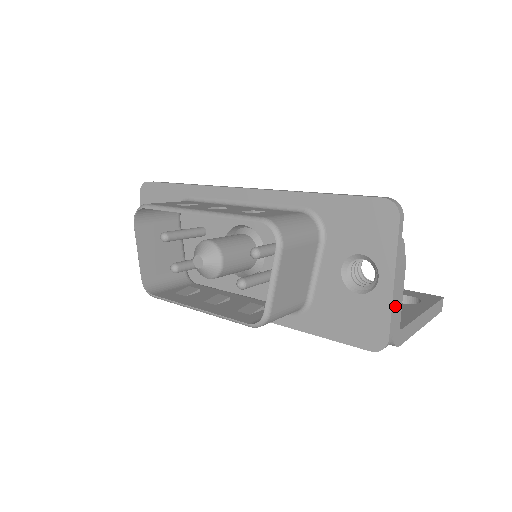
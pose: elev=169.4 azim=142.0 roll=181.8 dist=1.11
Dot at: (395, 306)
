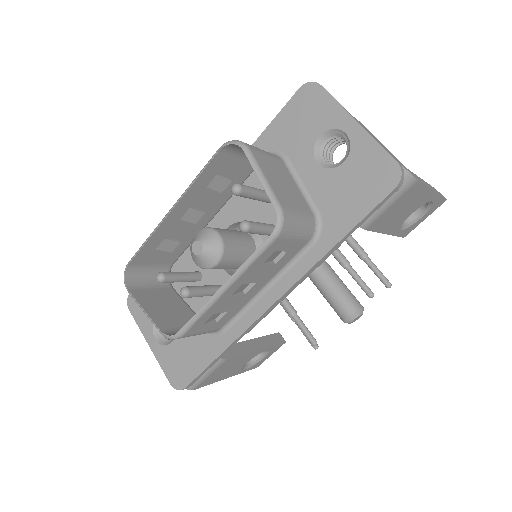
Dot at: (378, 142)
